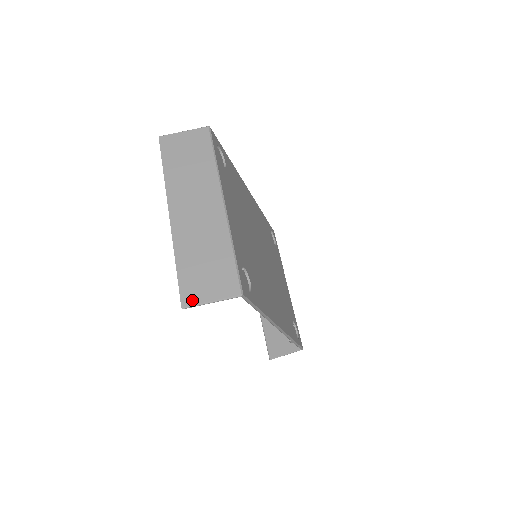
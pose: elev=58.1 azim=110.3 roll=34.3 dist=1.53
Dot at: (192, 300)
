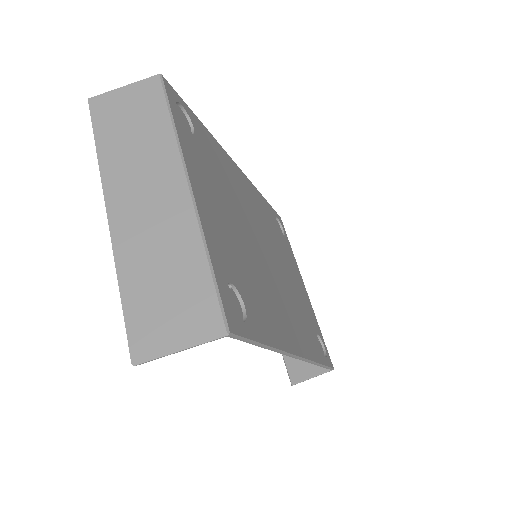
Dot at: (148, 350)
